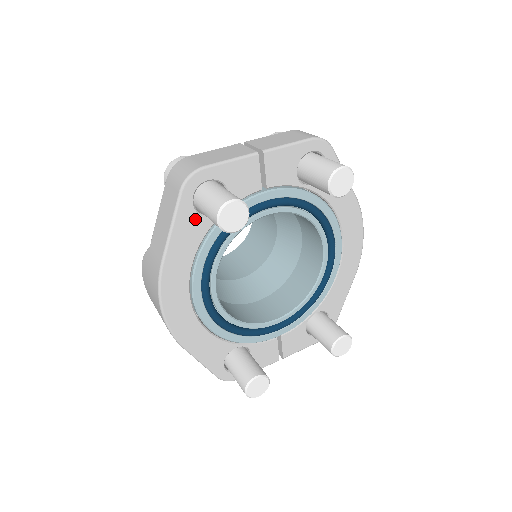
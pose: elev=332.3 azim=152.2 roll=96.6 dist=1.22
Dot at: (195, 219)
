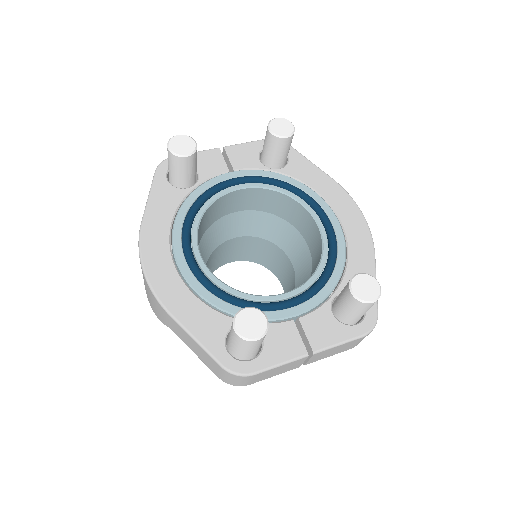
Dot at: (170, 190)
